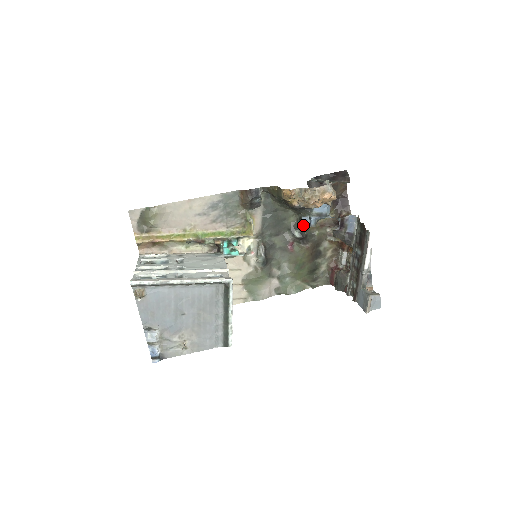
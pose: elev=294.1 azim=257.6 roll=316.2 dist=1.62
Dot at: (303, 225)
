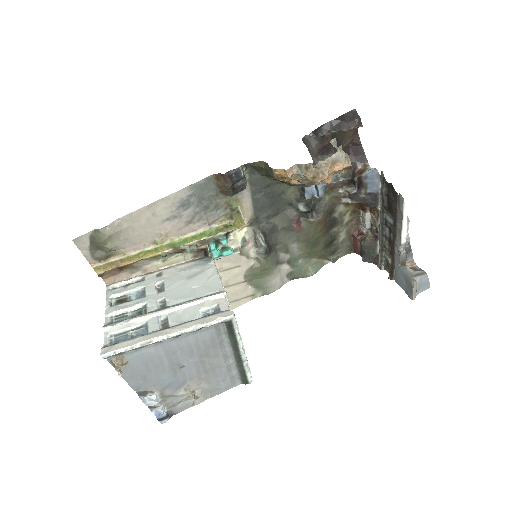
Dot at: (308, 197)
